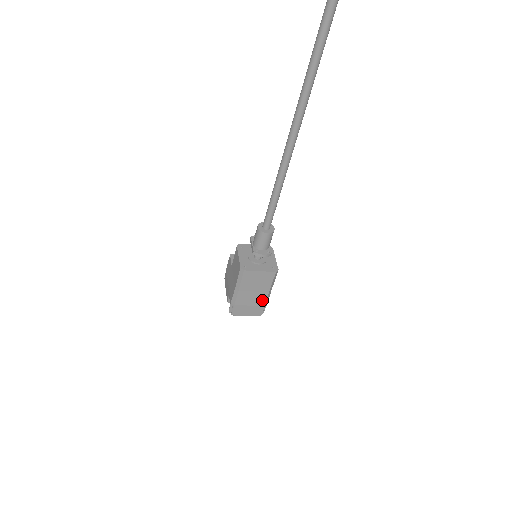
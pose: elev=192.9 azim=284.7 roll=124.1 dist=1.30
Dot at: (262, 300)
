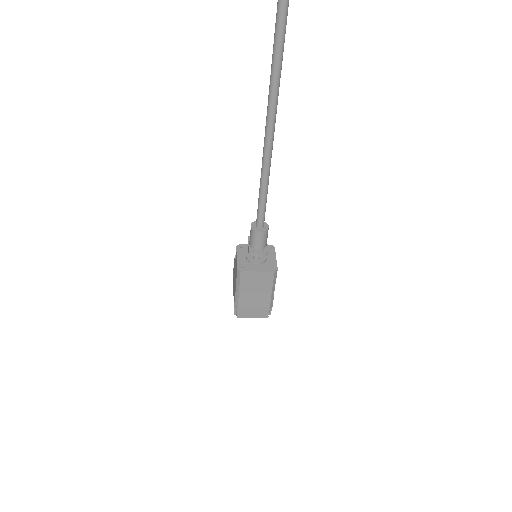
Dot at: (266, 301)
